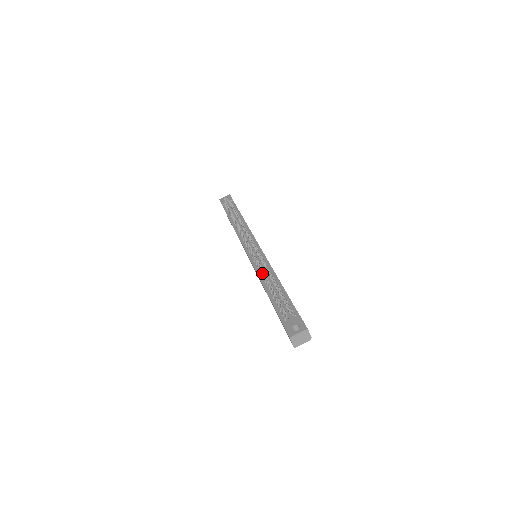
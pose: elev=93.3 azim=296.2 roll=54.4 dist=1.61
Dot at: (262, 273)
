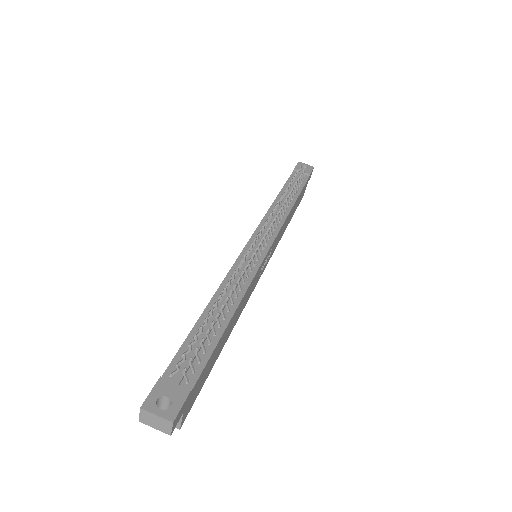
Dot at: occluded
